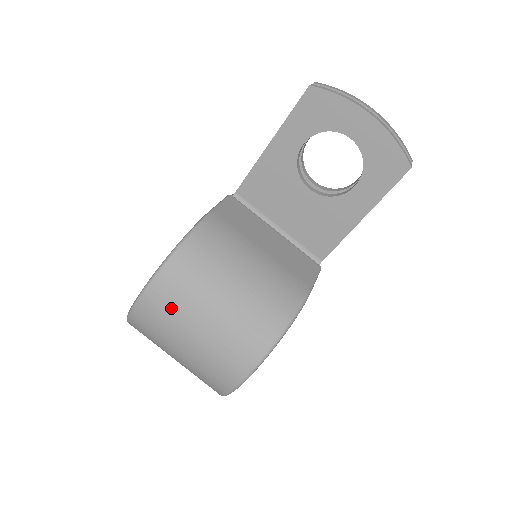
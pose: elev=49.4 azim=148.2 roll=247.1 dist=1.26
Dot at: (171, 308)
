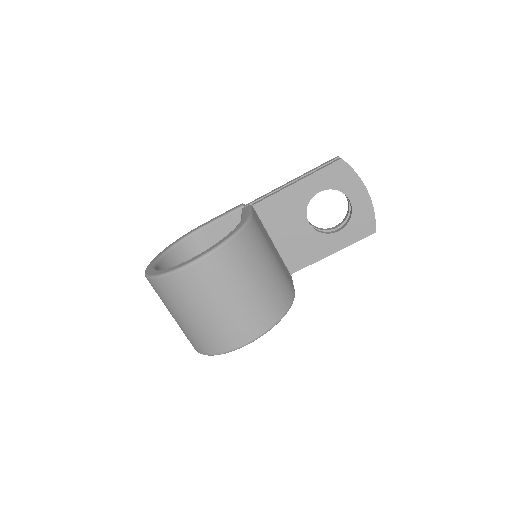
Dot at: (219, 277)
